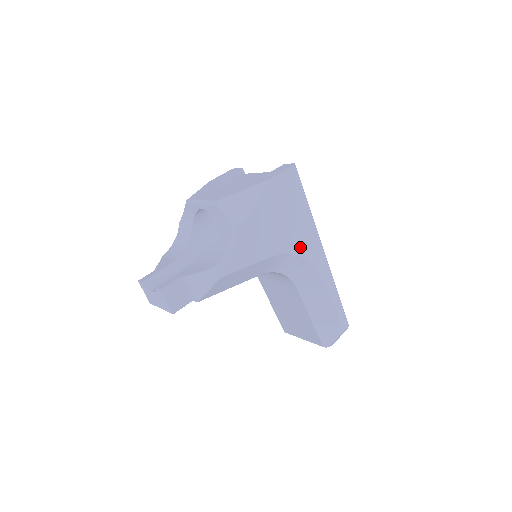
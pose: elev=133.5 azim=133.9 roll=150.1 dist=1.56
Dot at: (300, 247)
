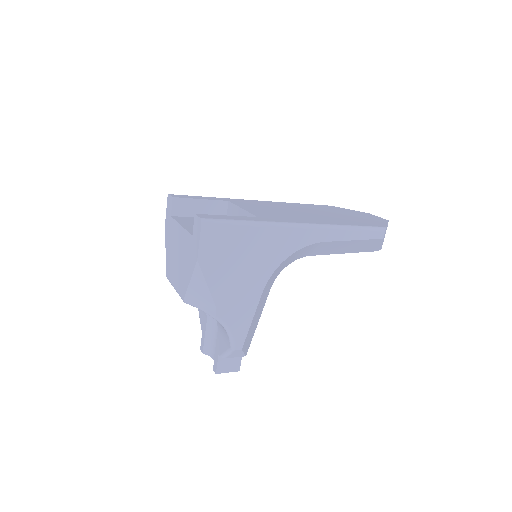
Dot at: (278, 255)
